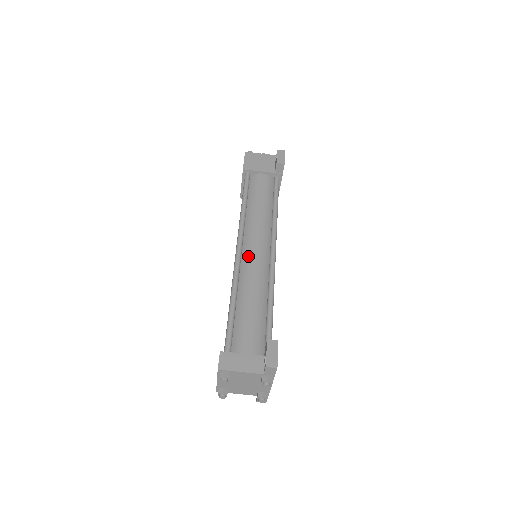
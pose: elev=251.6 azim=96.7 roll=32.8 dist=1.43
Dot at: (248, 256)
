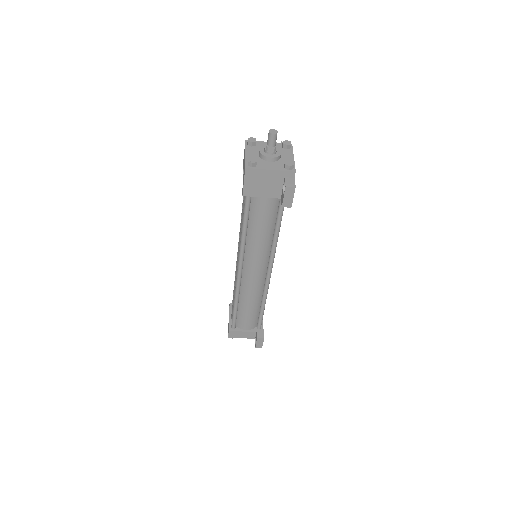
Dot at: (247, 277)
